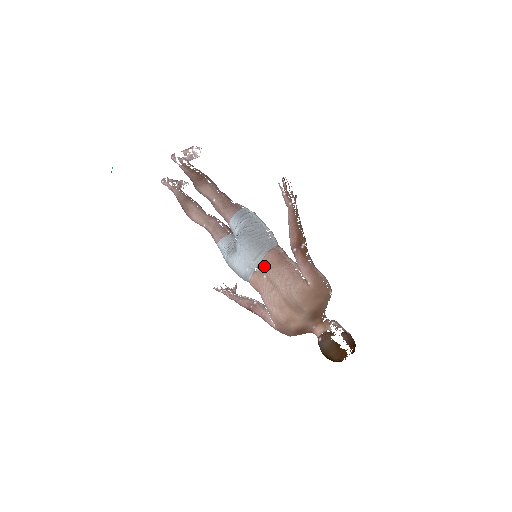
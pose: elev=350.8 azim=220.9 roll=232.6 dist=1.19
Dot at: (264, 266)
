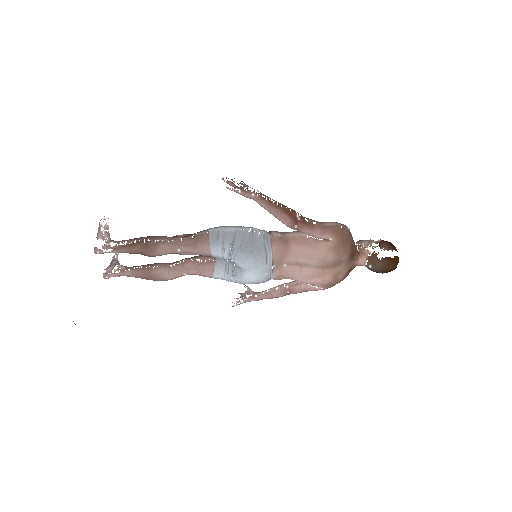
Dot at: (278, 259)
